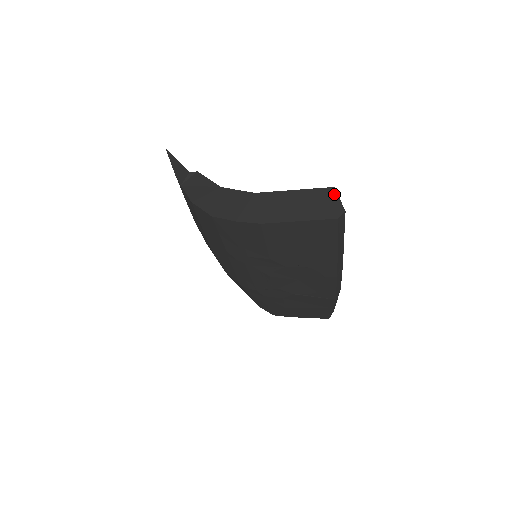
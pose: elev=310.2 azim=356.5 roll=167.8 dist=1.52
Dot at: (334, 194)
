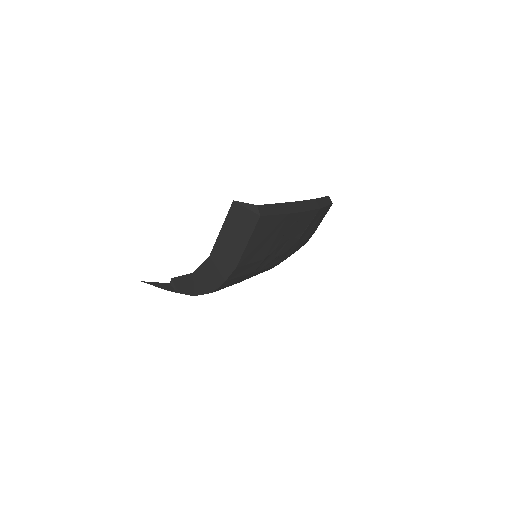
Dot at: (239, 205)
